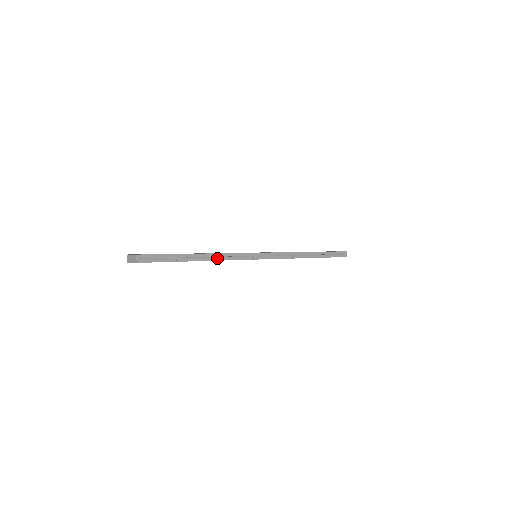
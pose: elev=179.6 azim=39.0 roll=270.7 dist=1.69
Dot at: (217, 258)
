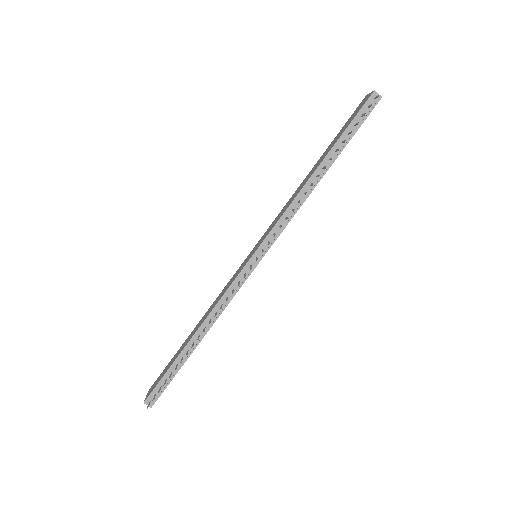
Dot at: (213, 319)
